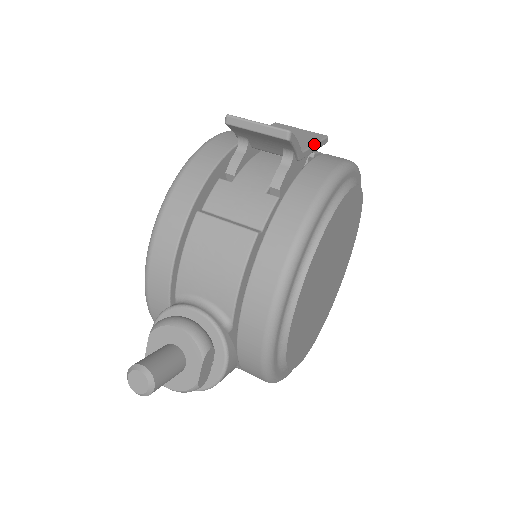
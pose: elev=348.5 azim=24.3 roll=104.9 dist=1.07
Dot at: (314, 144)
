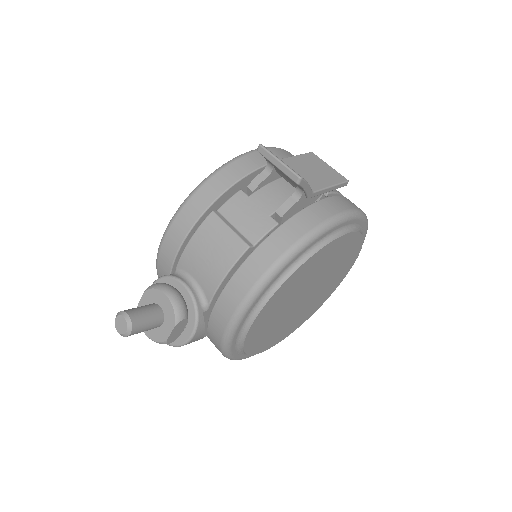
Dot at: (329, 186)
